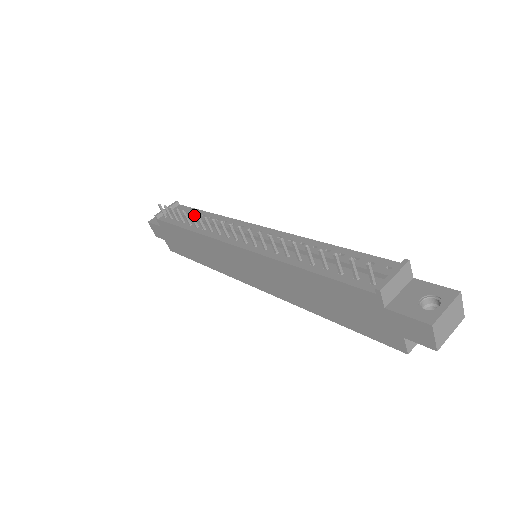
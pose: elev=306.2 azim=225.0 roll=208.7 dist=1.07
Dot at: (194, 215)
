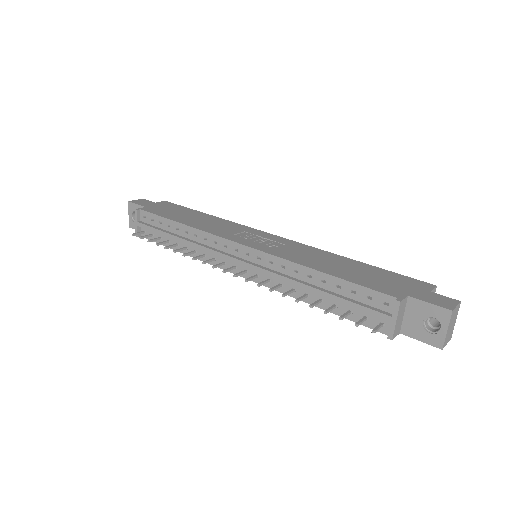
Dot at: (172, 236)
